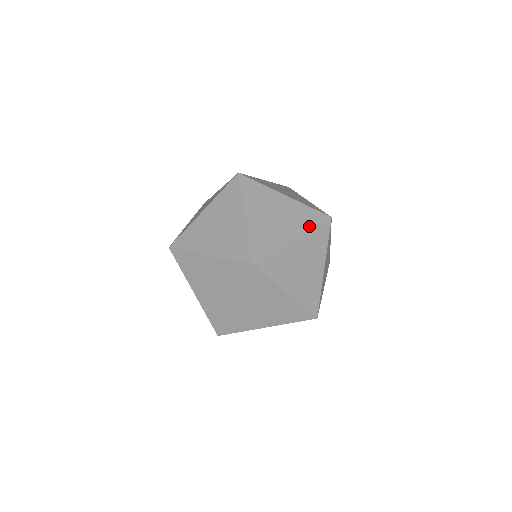
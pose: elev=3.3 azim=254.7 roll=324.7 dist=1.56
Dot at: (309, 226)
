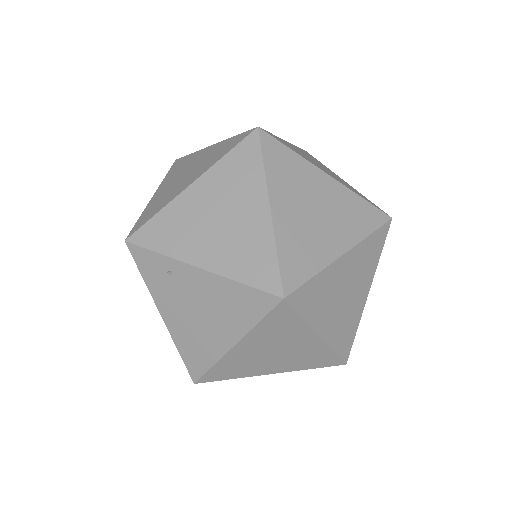
Dot at: occluded
